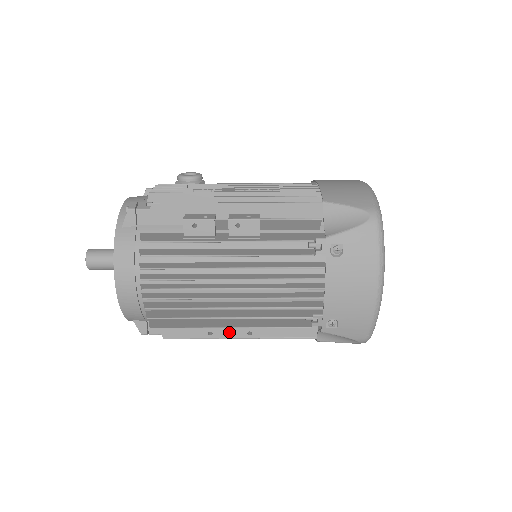
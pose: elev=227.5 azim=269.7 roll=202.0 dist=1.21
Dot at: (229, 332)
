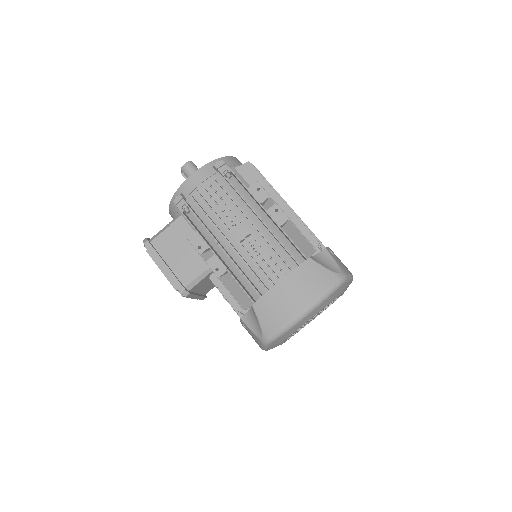
Dot at: (273, 204)
